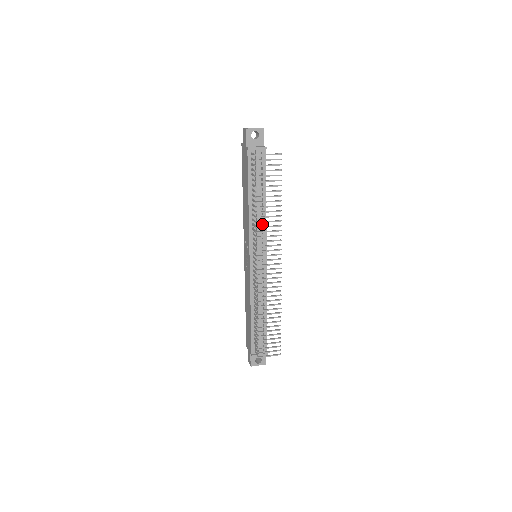
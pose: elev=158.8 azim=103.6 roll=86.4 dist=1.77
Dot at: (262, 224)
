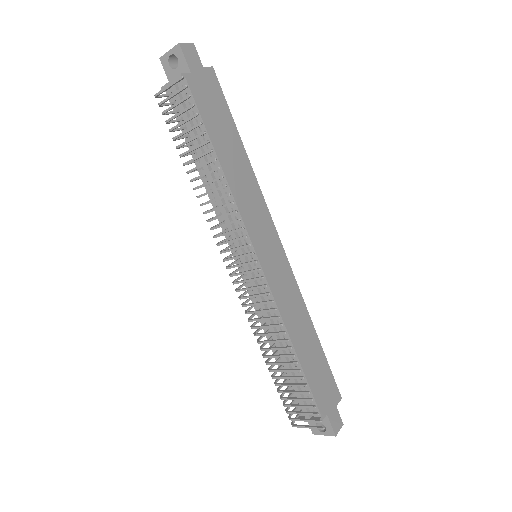
Dot at: occluded
